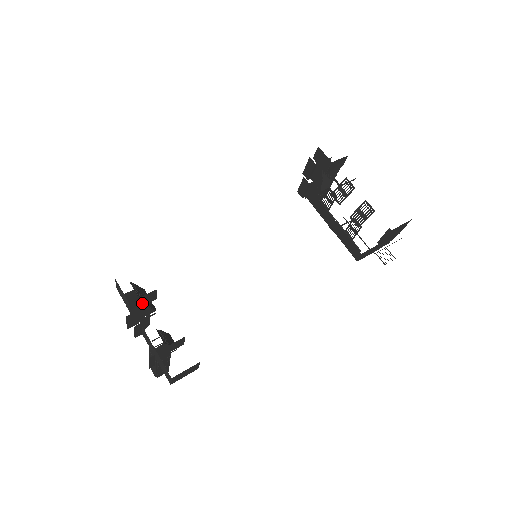
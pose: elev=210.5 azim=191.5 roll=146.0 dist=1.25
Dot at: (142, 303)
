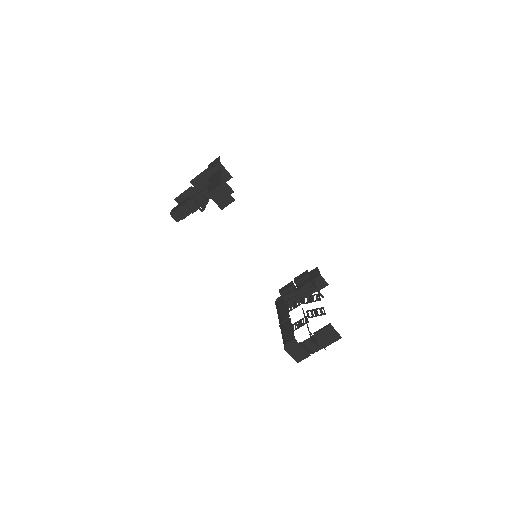
Dot at: occluded
